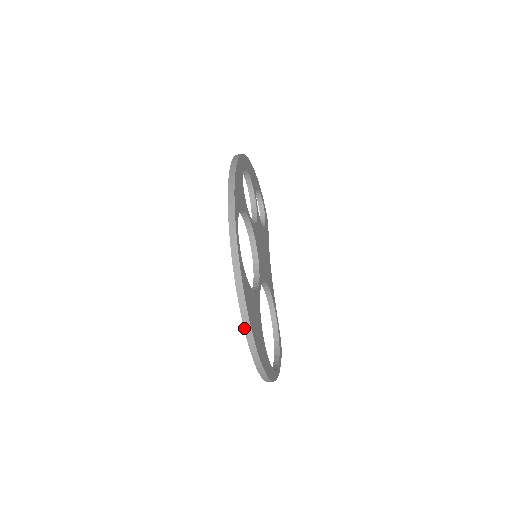
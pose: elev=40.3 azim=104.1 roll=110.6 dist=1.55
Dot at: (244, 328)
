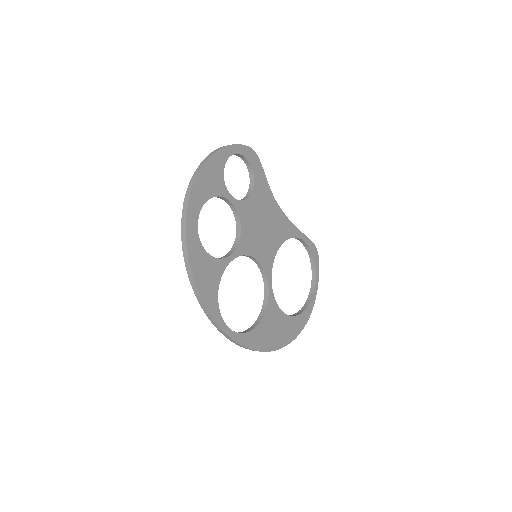
Dot at: occluded
